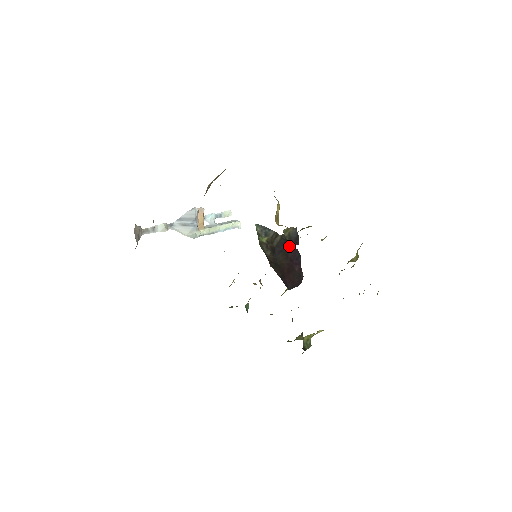
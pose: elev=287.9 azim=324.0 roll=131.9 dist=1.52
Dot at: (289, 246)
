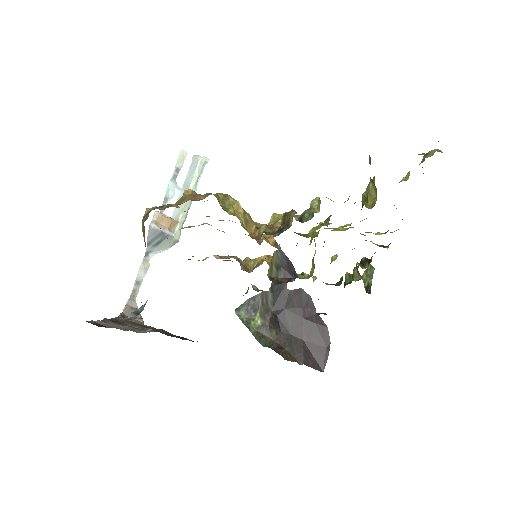
Dot at: (288, 295)
